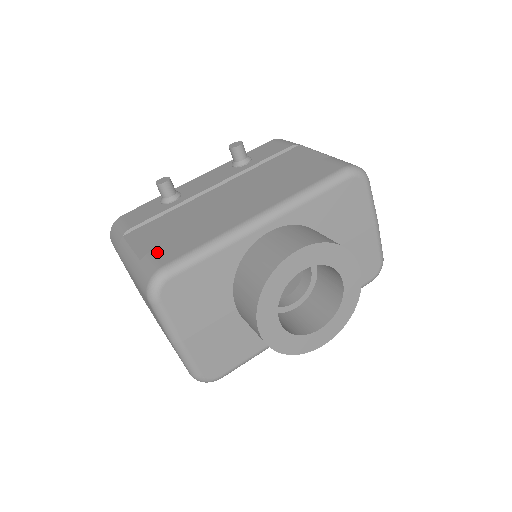
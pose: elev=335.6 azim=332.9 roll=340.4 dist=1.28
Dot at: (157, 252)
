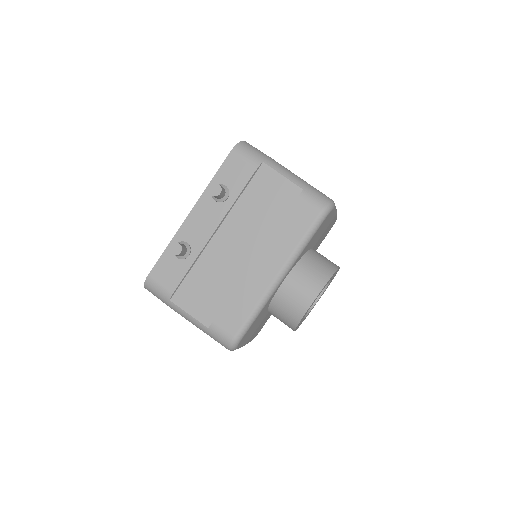
Dot at: (219, 322)
